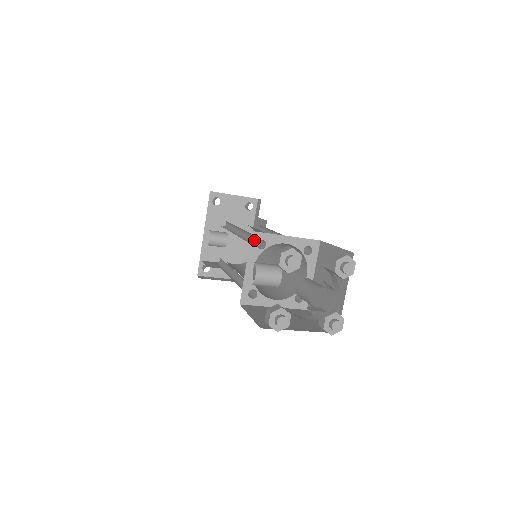
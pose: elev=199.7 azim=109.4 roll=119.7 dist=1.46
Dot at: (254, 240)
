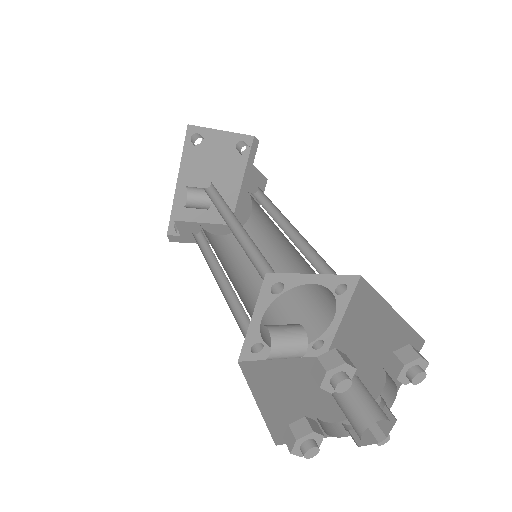
Dot at: (267, 284)
